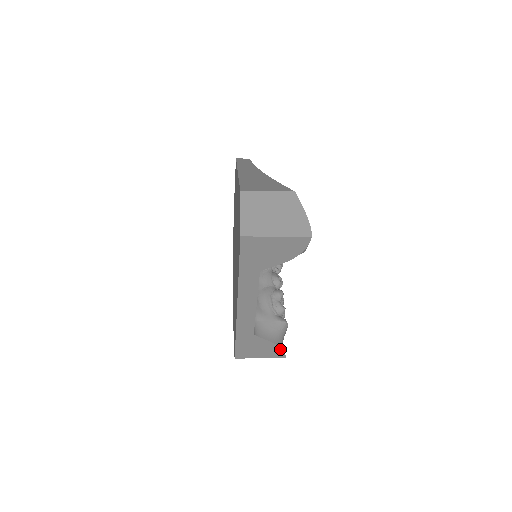
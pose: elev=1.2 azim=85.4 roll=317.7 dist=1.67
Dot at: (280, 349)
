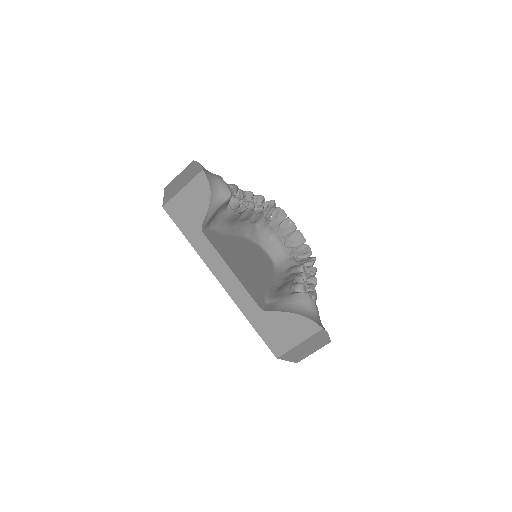
Dot at: (304, 318)
